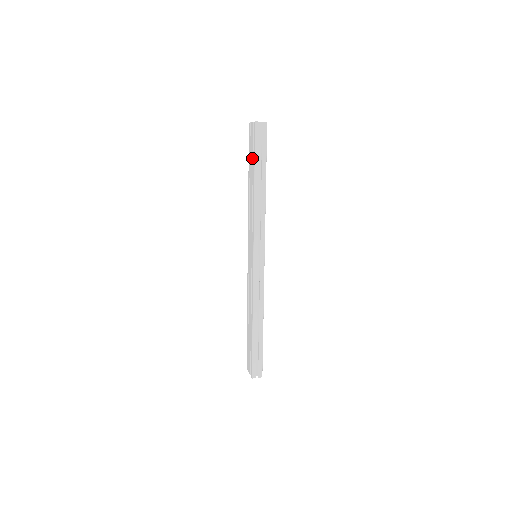
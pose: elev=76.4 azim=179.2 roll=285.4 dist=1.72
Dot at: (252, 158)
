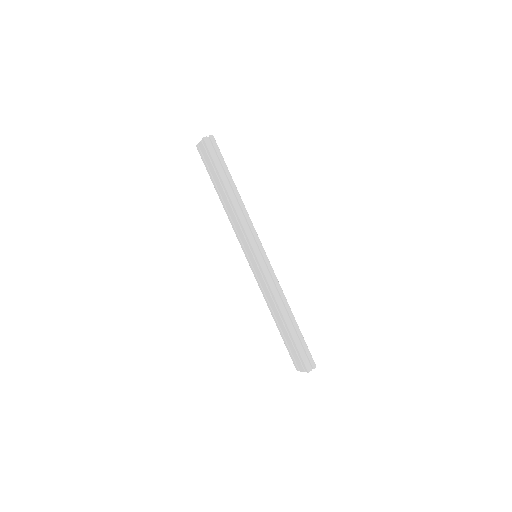
Dot at: (213, 171)
